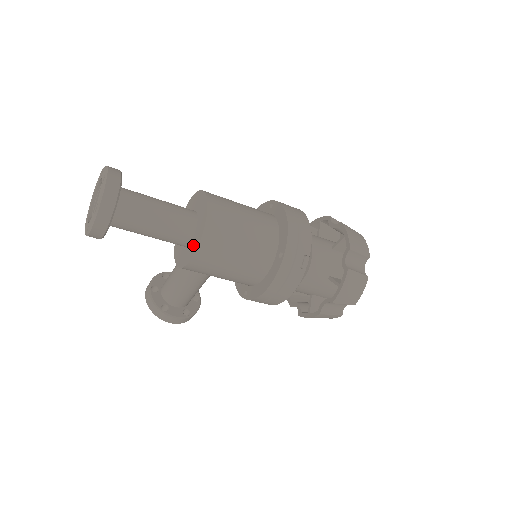
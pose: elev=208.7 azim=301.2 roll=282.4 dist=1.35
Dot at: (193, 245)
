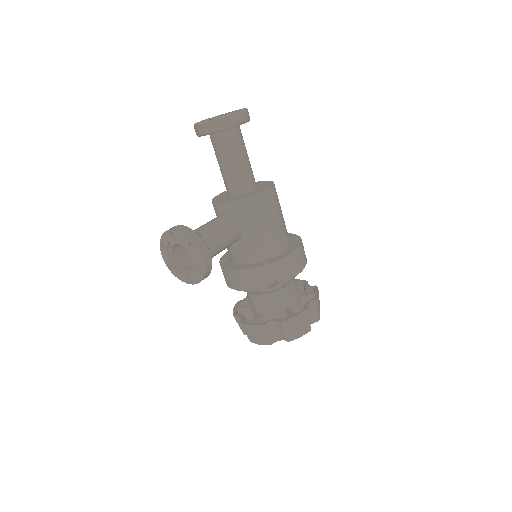
Dot at: (263, 187)
